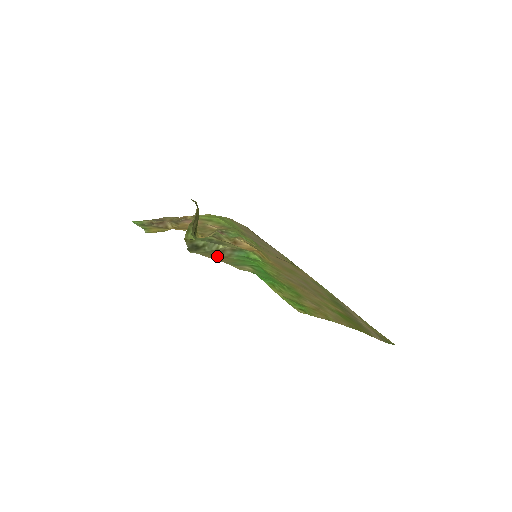
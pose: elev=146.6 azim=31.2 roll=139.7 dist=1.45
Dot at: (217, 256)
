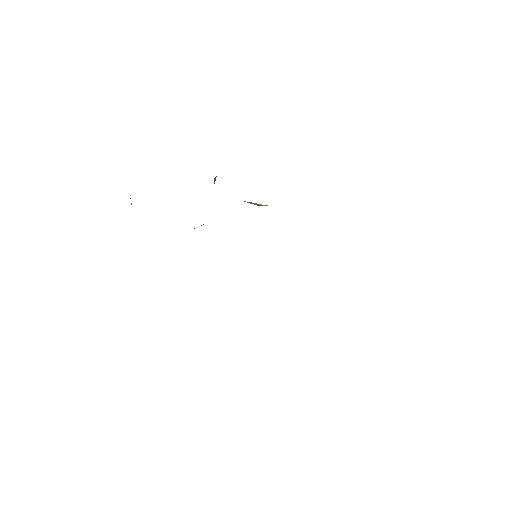
Dot at: occluded
